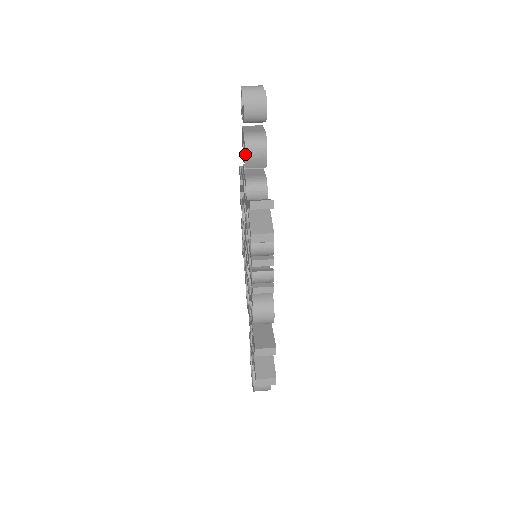
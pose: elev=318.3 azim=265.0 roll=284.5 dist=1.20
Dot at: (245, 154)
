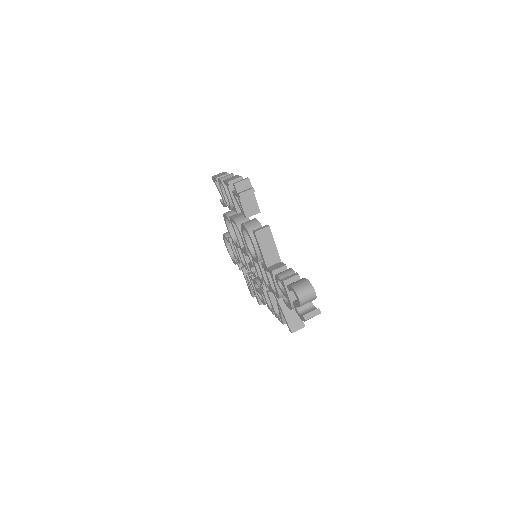
Dot at: (289, 308)
